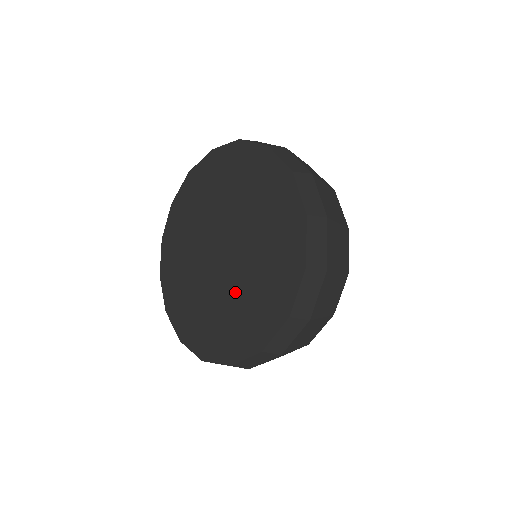
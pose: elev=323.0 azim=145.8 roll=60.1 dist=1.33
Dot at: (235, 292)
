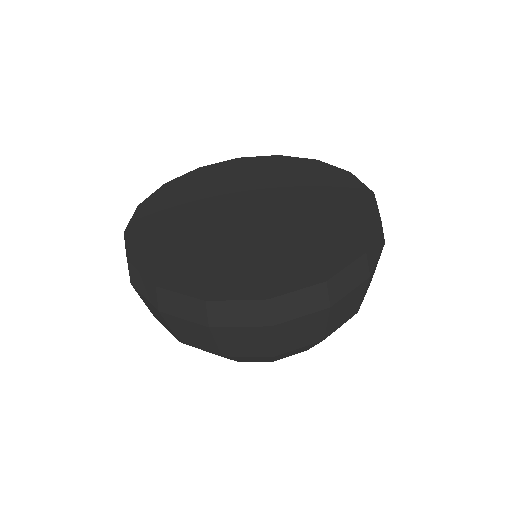
Dot at: (293, 229)
